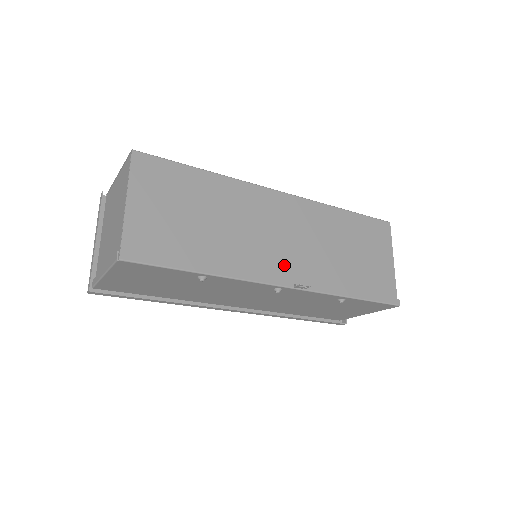
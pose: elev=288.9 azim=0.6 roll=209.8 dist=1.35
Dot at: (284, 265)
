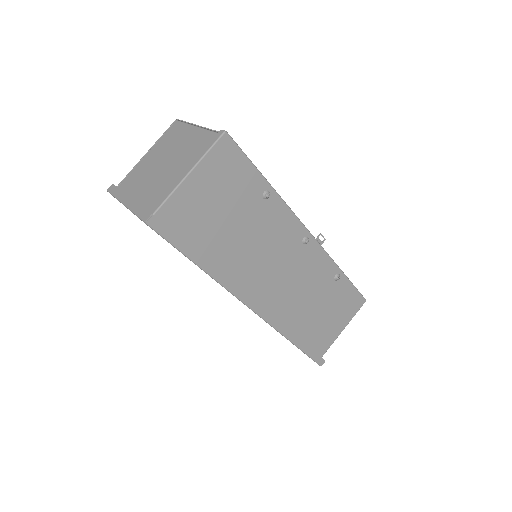
Dot at: occluded
